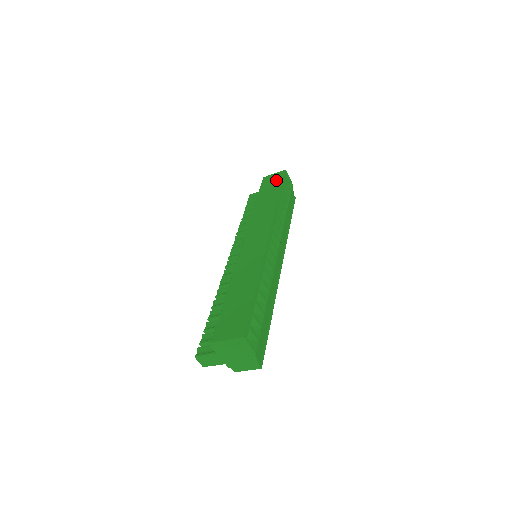
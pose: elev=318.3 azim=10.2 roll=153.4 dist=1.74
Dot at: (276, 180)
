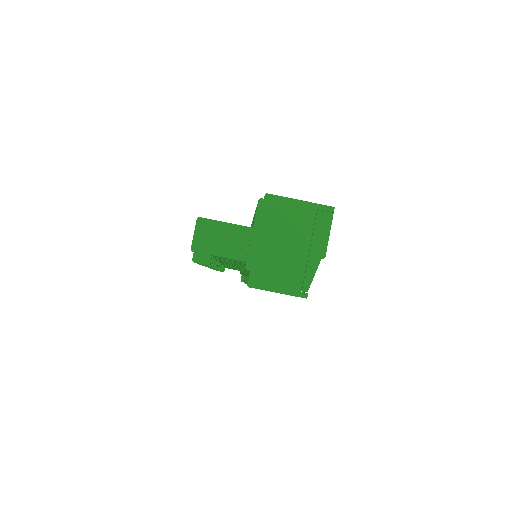
Dot at: occluded
